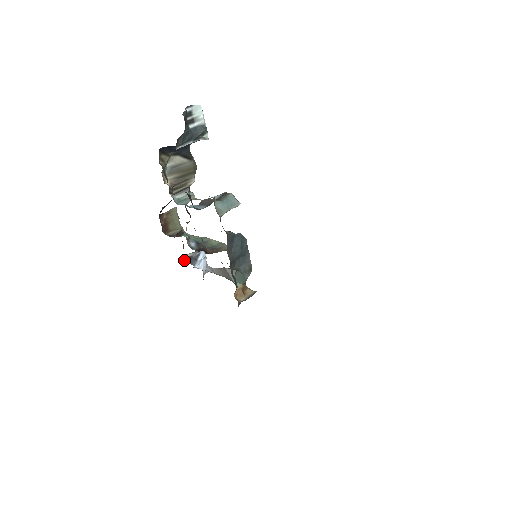
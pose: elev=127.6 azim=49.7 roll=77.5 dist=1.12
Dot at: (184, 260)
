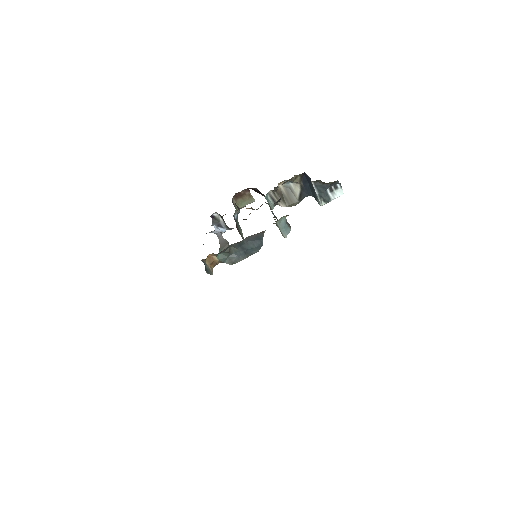
Dot at: (215, 217)
